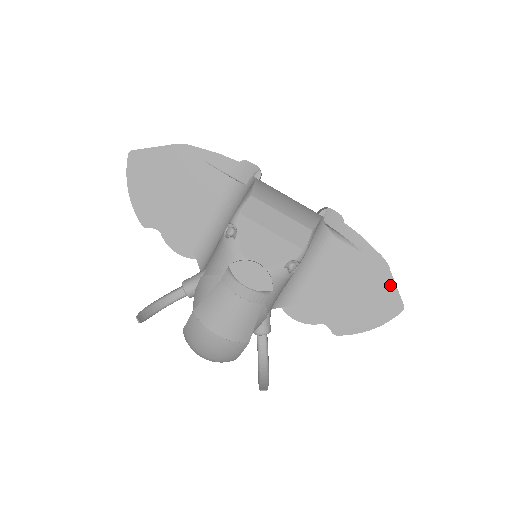
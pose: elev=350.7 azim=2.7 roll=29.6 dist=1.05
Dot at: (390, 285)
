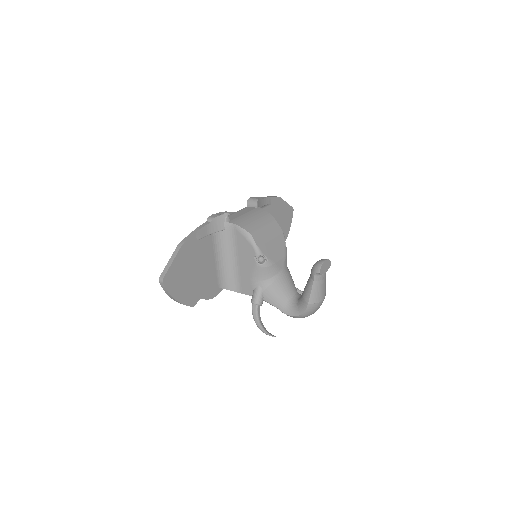
Dot at: (285, 205)
